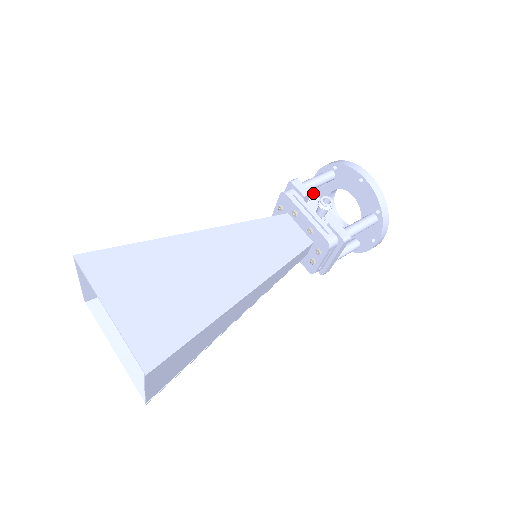
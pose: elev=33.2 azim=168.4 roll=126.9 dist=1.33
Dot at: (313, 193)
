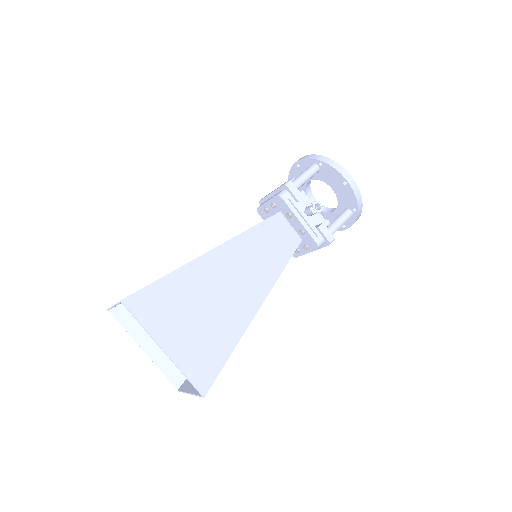
Dot at: (292, 173)
